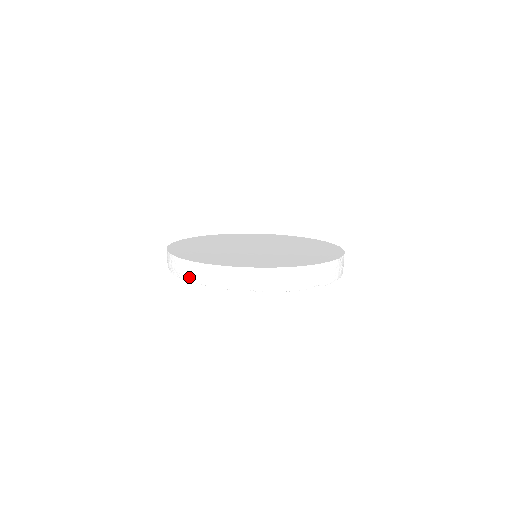
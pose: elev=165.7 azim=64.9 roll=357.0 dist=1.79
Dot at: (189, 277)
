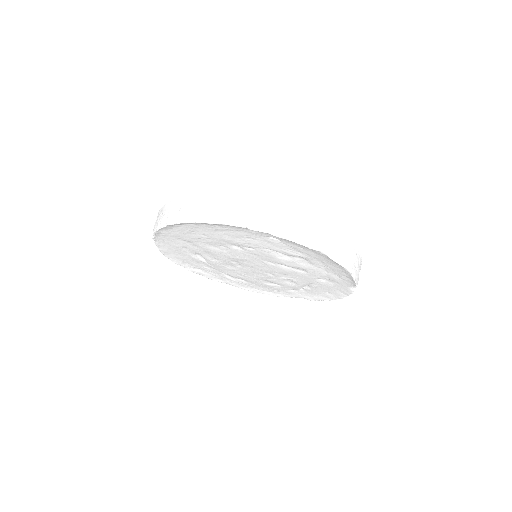
Dot at: (173, 217)
